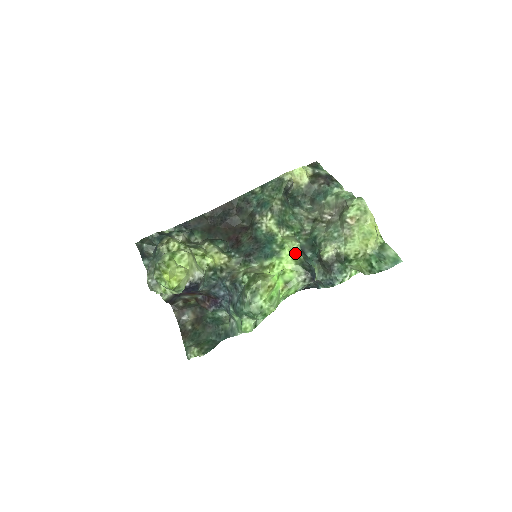
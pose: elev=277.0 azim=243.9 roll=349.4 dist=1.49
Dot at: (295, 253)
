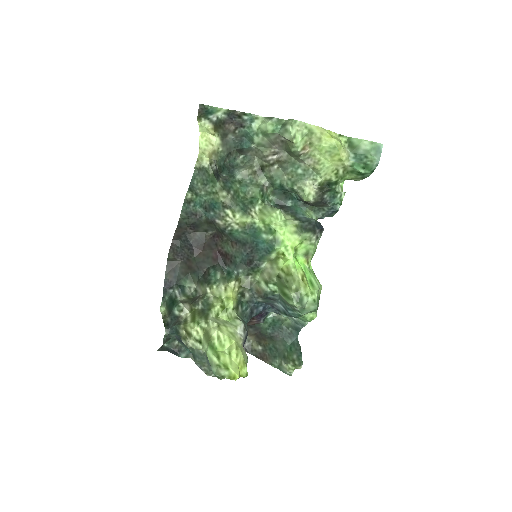
Dot at: (288, 226)
